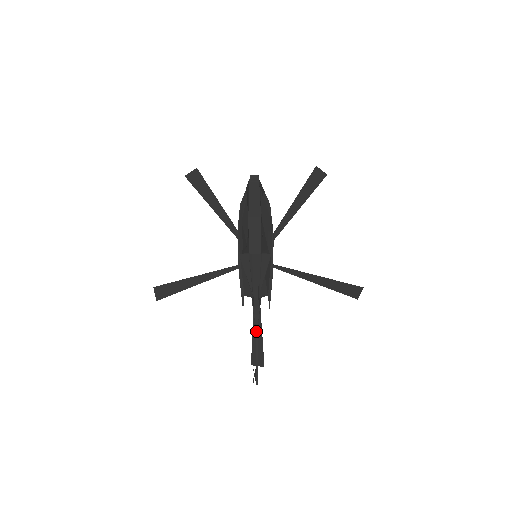
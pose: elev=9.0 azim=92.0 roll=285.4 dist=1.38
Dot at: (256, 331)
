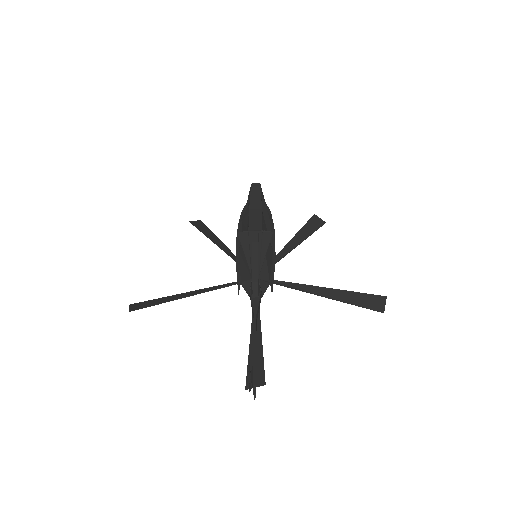
Dot at: (254, 320)
